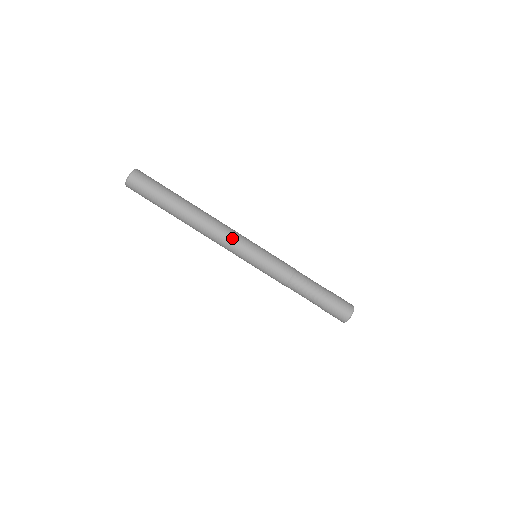
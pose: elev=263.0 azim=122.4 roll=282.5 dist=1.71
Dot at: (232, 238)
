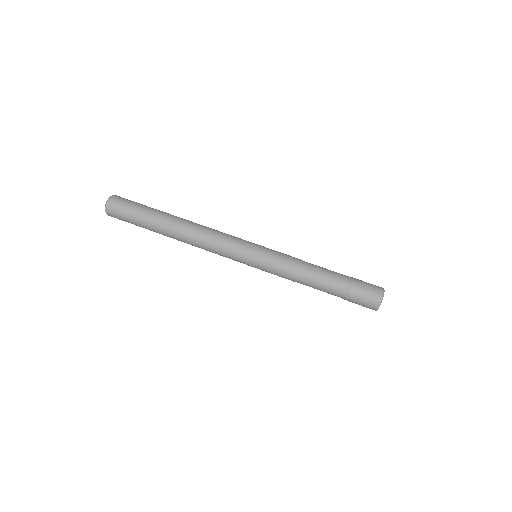
Dot at: (226, 237)
